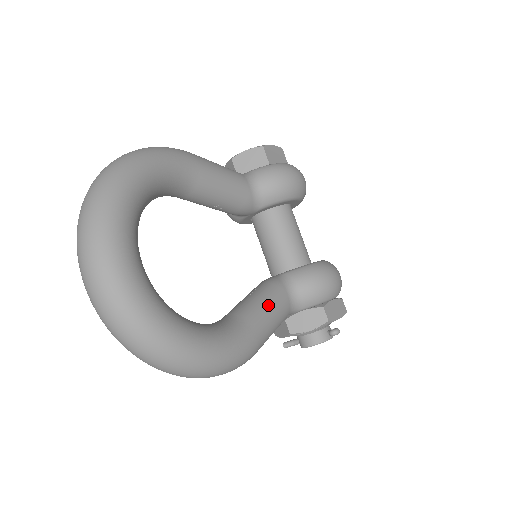
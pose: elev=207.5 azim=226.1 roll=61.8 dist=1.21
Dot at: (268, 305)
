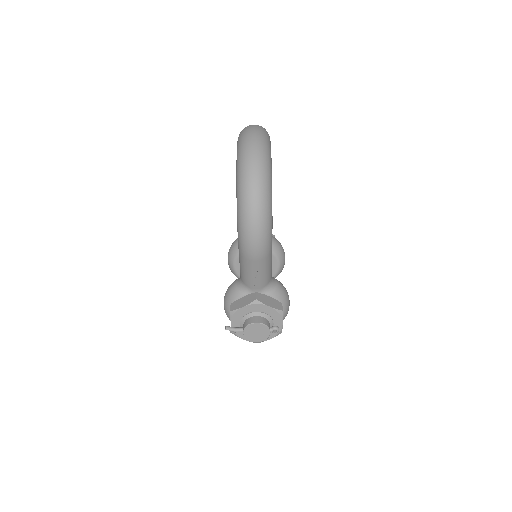
Dot at: occluded
